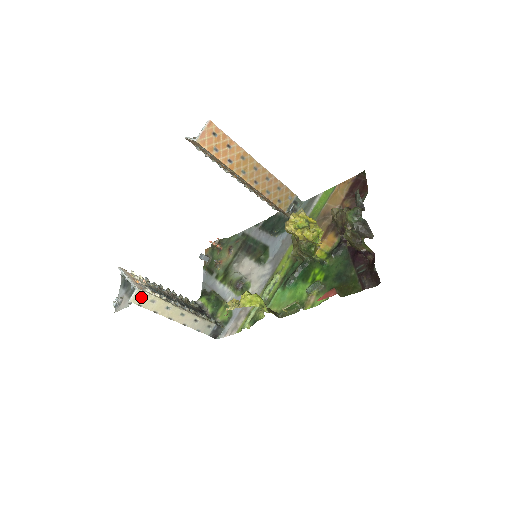
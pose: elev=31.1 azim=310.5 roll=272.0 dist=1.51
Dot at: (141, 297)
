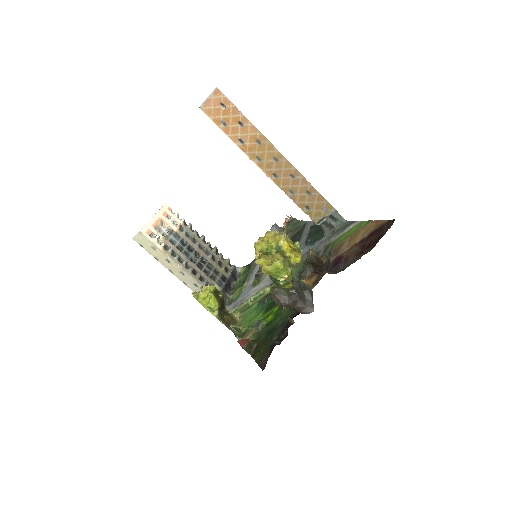
Dot at: (143, 240)
